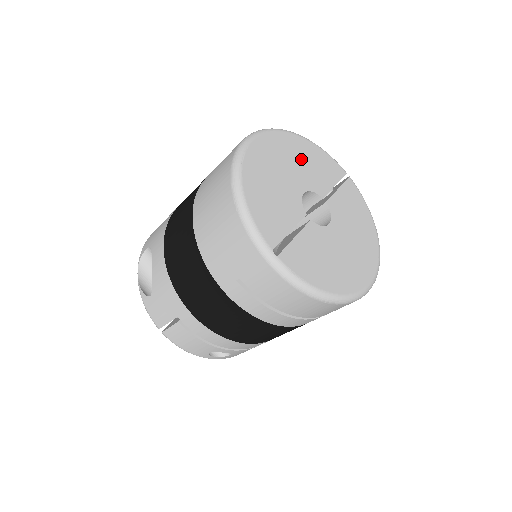
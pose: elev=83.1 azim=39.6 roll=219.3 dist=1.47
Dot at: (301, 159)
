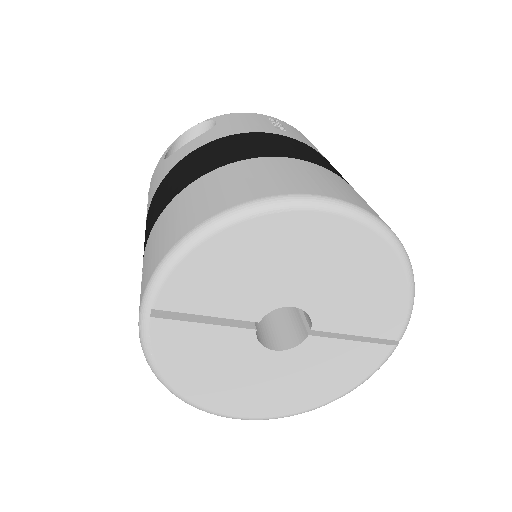
Dot at: (355, 280)
